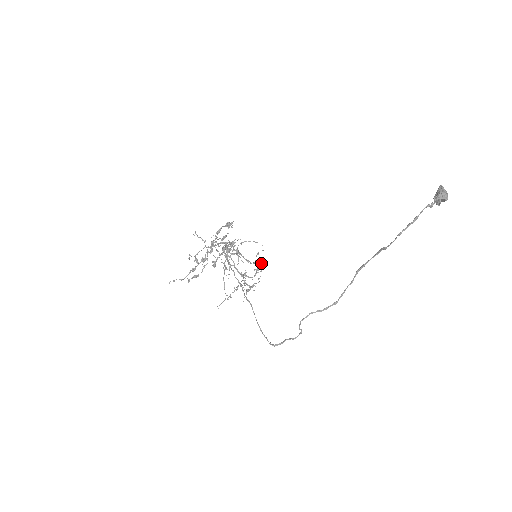
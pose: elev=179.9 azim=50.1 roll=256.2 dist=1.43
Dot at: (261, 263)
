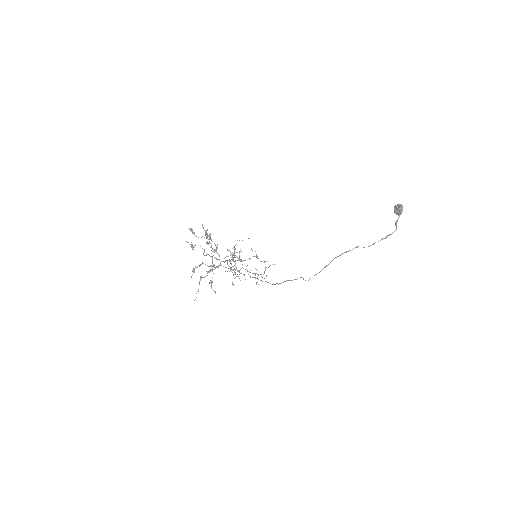
Dot at: (255, 251)
